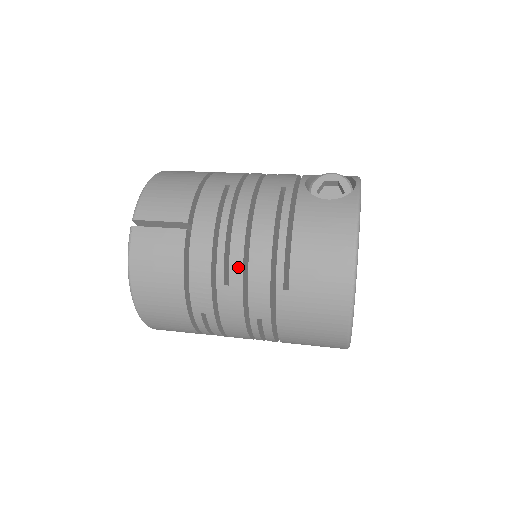
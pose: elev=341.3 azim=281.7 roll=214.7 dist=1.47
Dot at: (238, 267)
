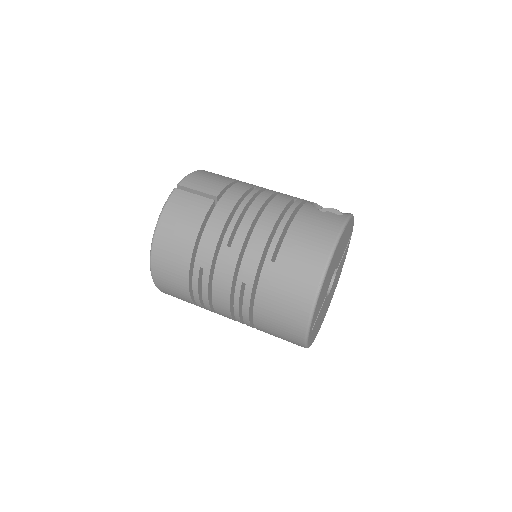
Dot at: (243, 235)
